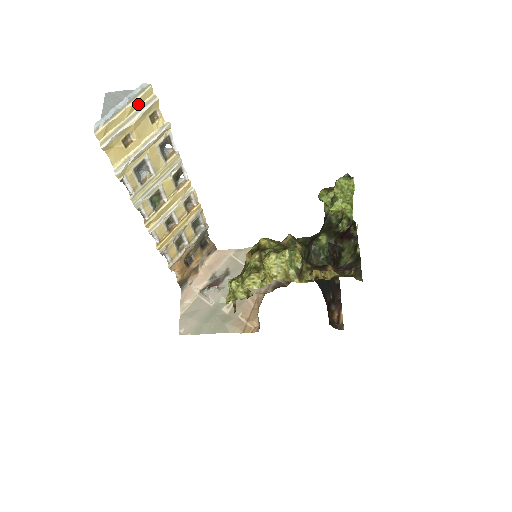
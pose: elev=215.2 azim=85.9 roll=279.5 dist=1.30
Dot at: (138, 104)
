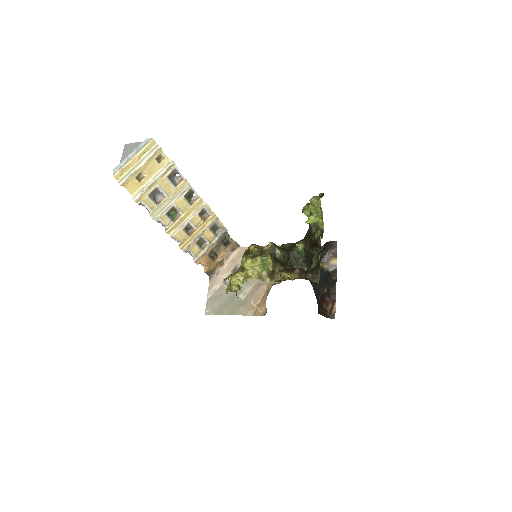
Dot at: (145, 152)
